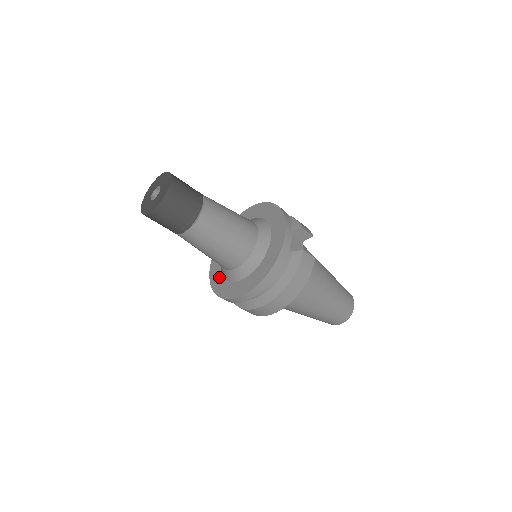
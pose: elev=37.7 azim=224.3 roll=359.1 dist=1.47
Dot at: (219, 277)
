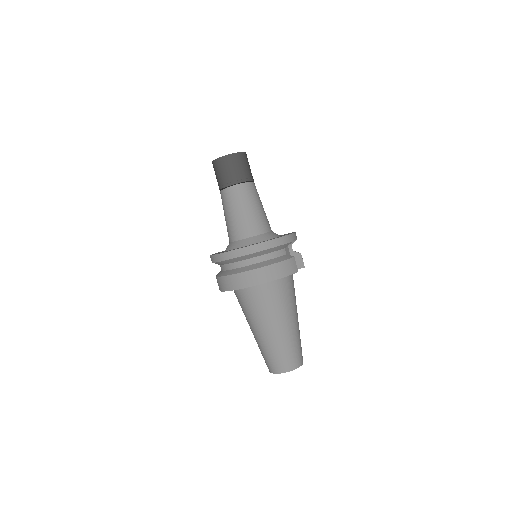
Dot at: occluded
